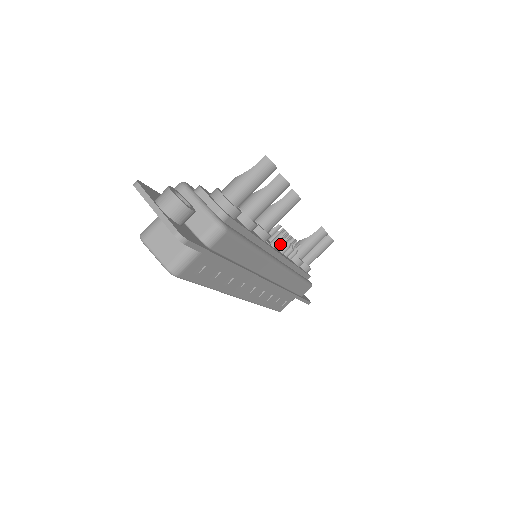
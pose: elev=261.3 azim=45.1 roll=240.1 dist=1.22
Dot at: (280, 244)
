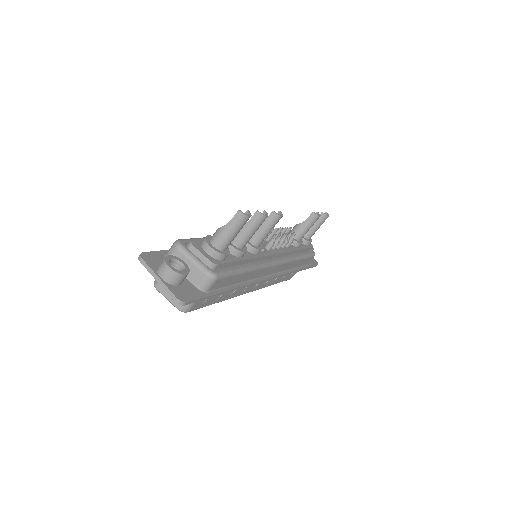
Dot at: (274, 244)
